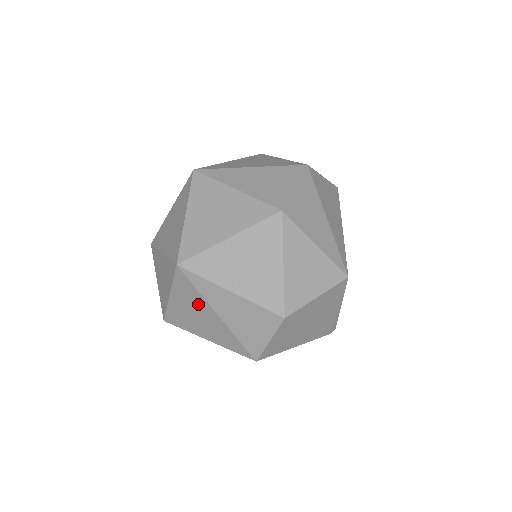
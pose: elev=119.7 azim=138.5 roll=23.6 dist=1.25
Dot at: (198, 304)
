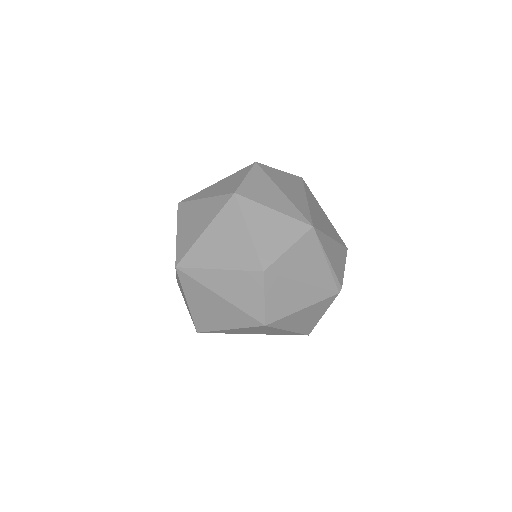
Dot at: (204, 295)
